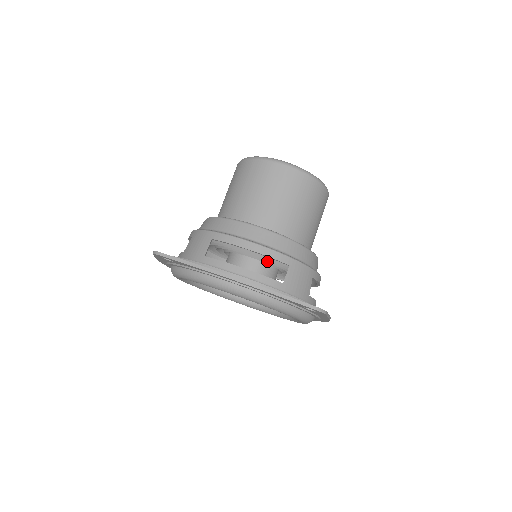
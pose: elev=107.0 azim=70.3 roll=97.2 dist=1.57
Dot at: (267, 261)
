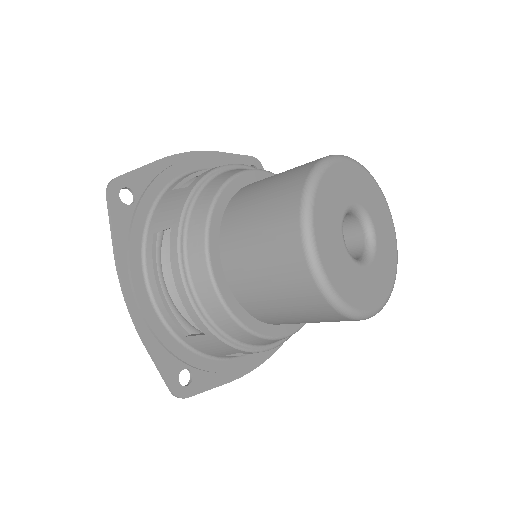
Dot at: occluded
